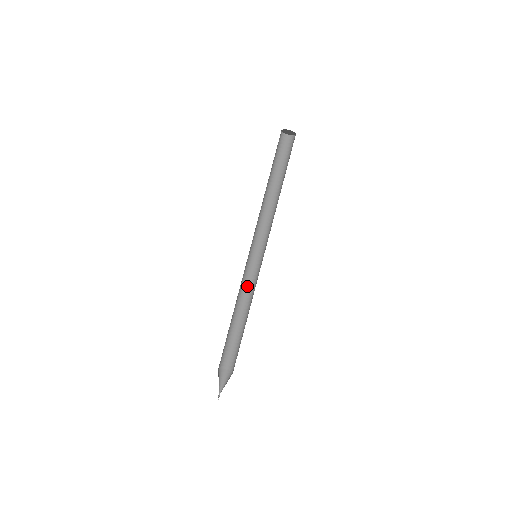
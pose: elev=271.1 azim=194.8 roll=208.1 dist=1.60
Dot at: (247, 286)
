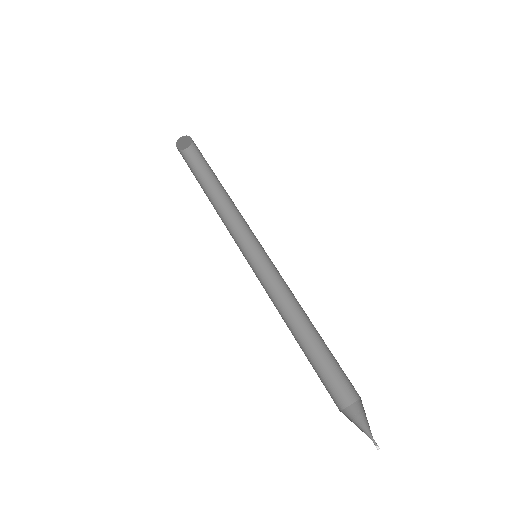
Dot at: (276, 296)
